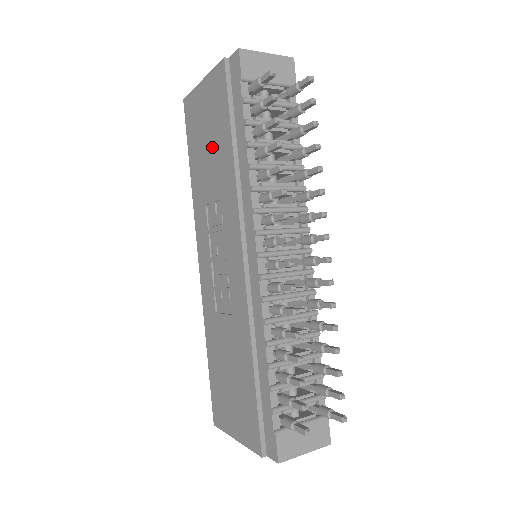
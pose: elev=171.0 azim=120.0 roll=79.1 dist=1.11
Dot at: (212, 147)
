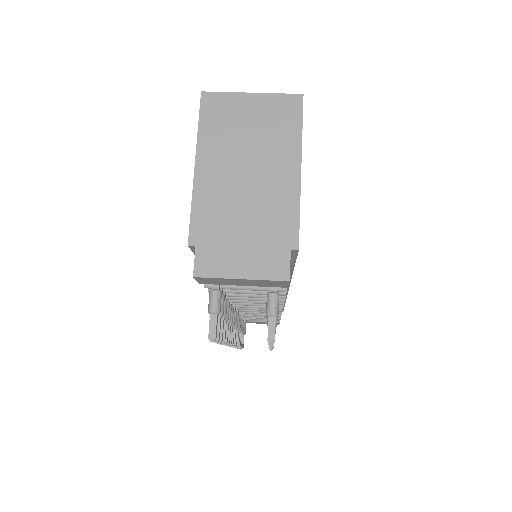
Dot at: occluded
